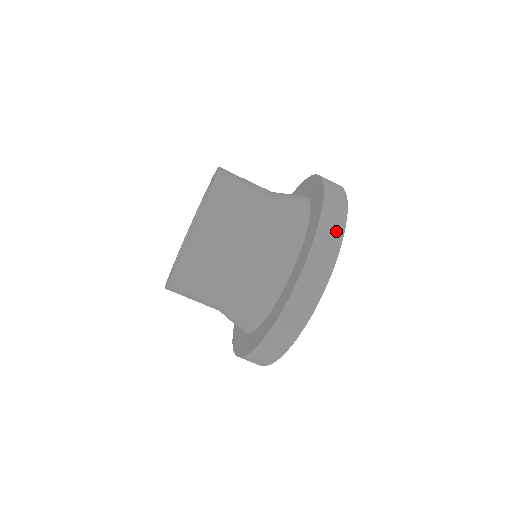
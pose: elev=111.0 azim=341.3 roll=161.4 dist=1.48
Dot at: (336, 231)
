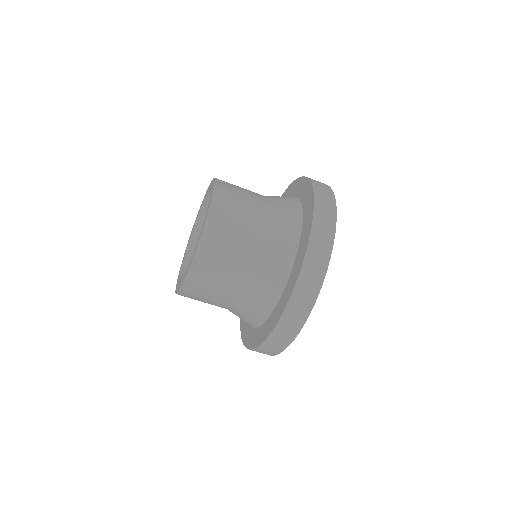
Dot at: (327, 190)
